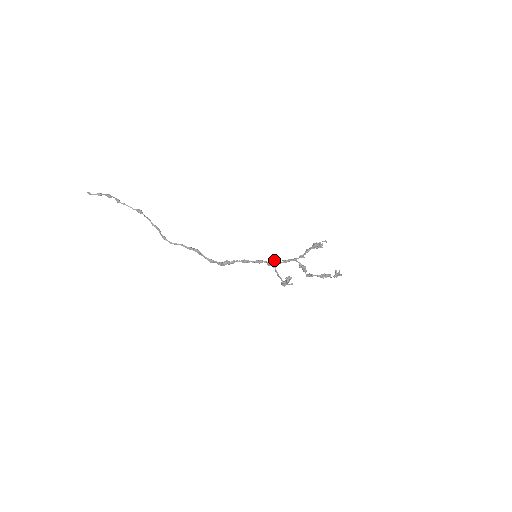
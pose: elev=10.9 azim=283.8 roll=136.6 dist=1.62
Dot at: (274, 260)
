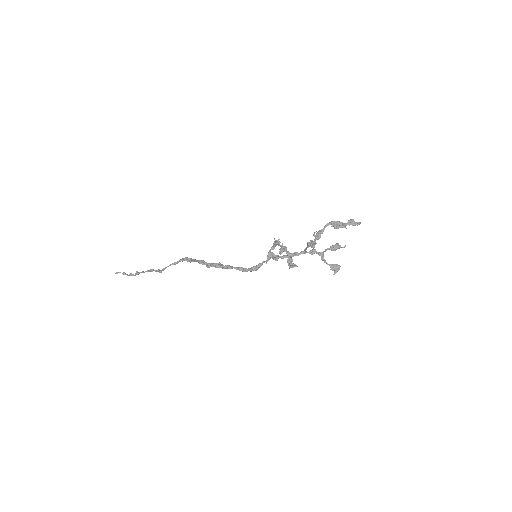
Dot at: occluded
